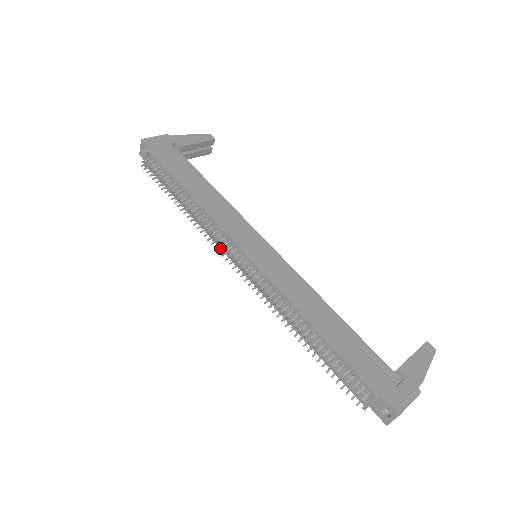
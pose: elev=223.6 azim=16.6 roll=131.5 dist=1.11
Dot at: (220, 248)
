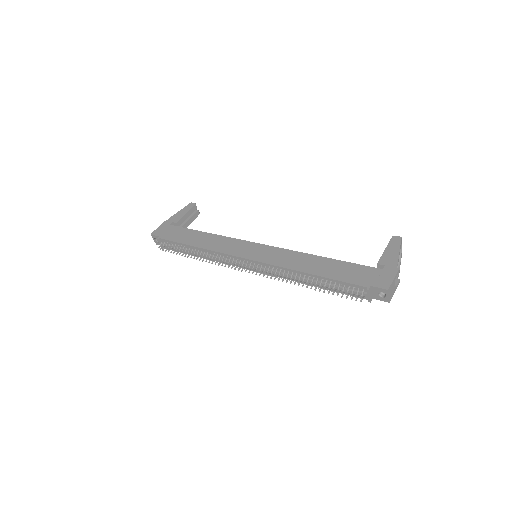
Dot at: occluded
